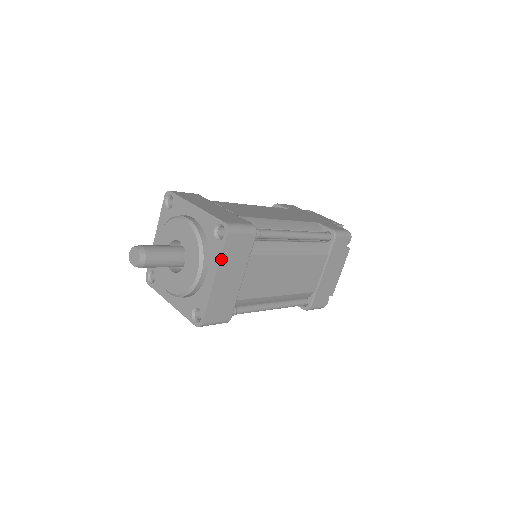
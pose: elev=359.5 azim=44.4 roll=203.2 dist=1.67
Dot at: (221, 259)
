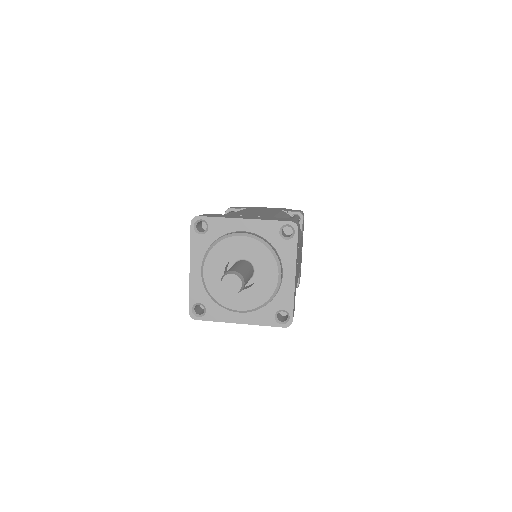
Dot at: (296, 255)
